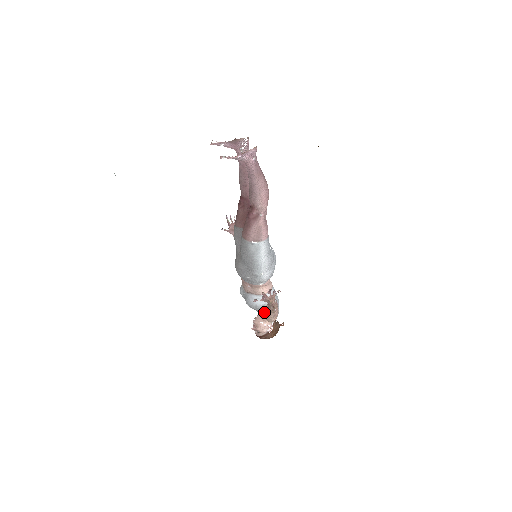
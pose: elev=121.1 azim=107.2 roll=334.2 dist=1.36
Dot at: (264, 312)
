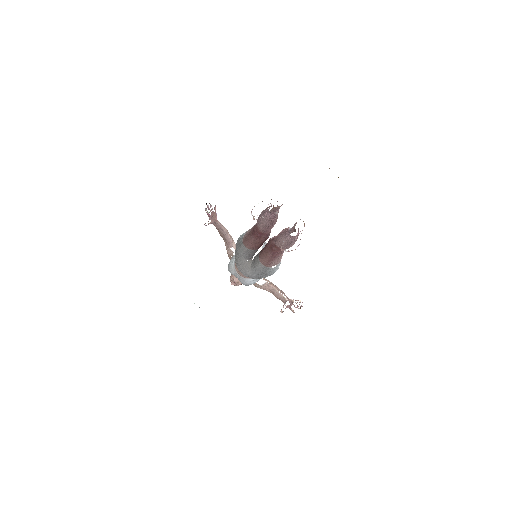
Dot at: (255, 284)
